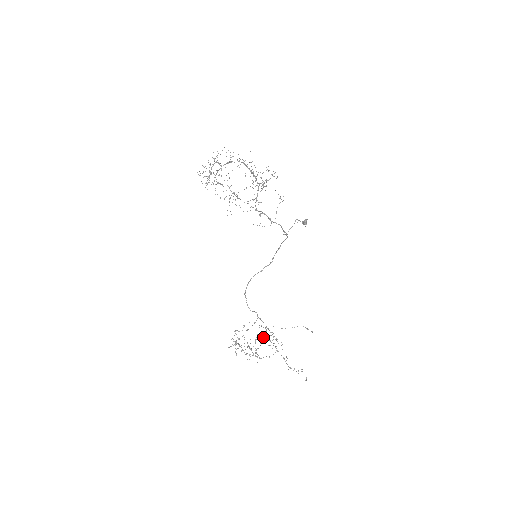
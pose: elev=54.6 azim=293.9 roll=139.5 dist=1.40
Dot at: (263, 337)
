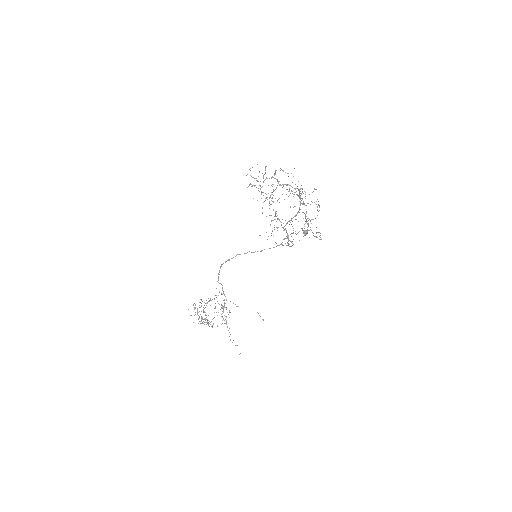
Dot at: occluded
